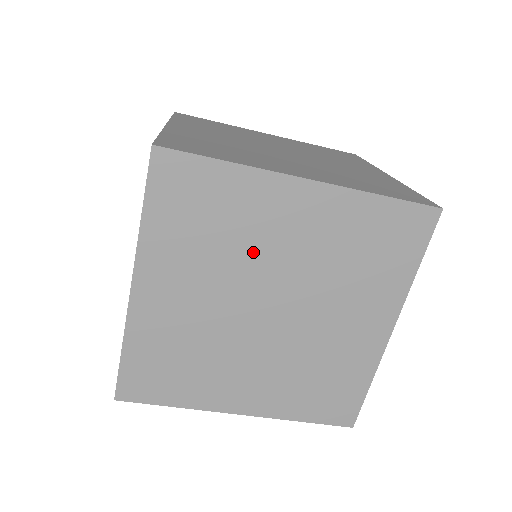
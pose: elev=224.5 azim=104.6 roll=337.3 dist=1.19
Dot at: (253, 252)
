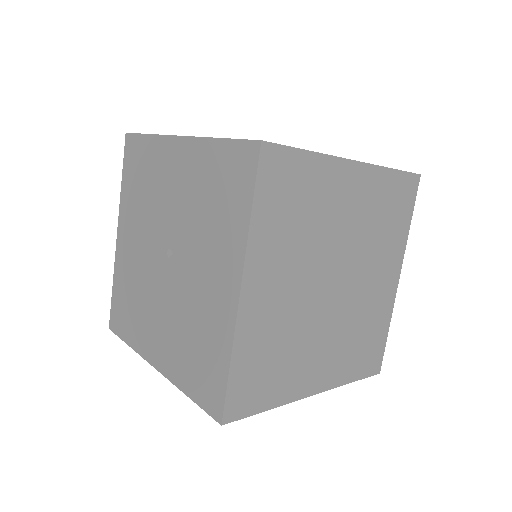
Dot at: (325, 232)
